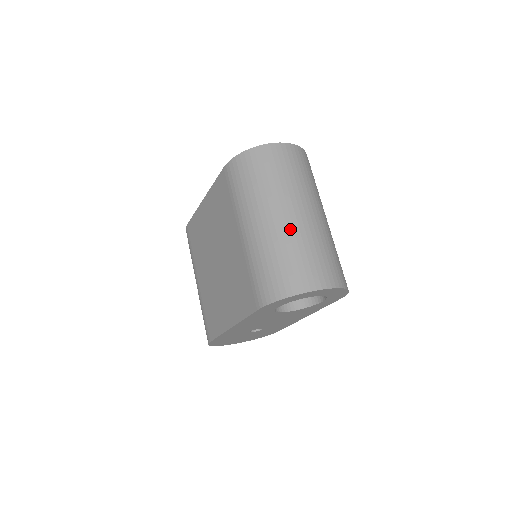
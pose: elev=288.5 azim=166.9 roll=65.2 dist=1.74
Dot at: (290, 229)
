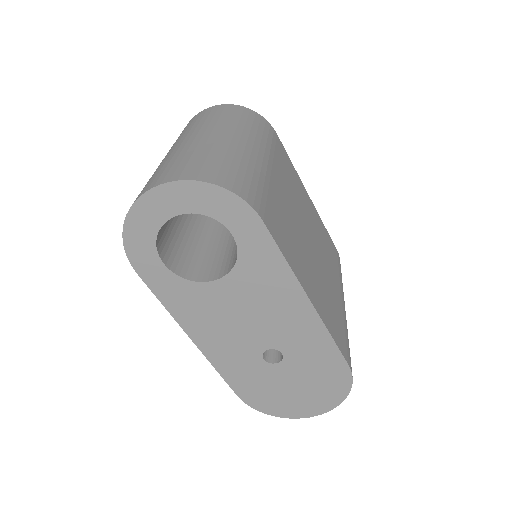
Dot at: occluded
